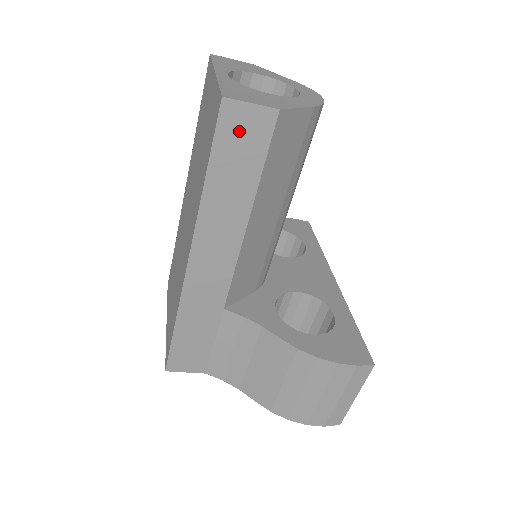
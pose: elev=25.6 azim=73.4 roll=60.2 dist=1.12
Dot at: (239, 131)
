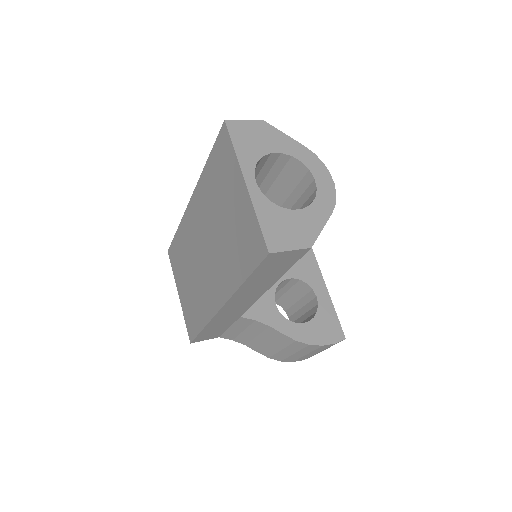
Dot at: (277, 261)
